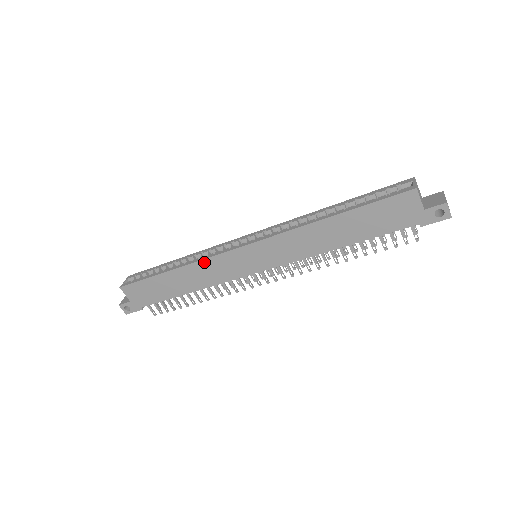
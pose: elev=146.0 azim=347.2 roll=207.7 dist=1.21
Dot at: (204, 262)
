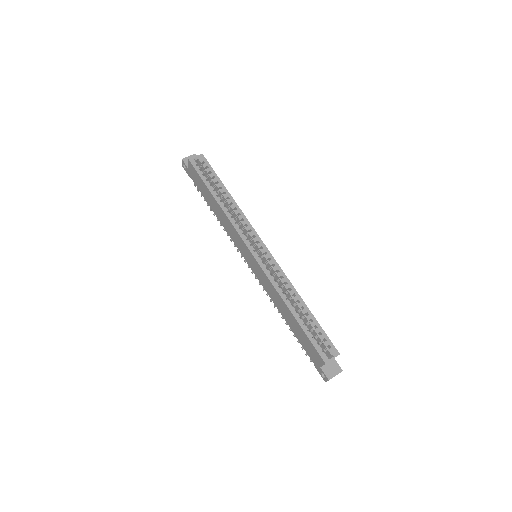
Dot at: (231, 224)
